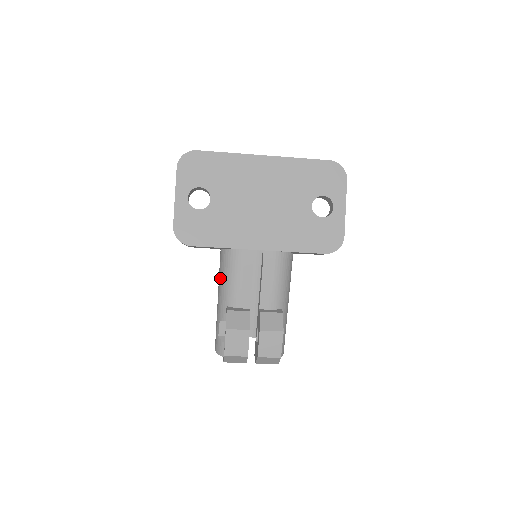
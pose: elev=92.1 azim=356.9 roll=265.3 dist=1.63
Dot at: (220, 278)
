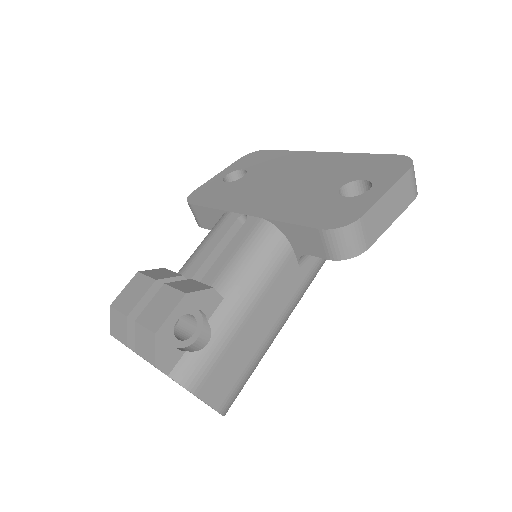
Dot at: occluded
